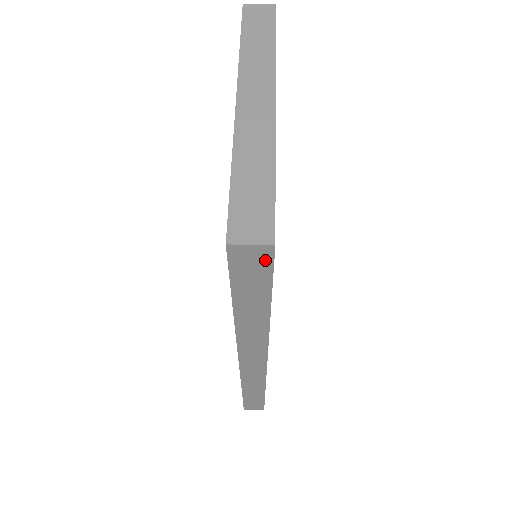
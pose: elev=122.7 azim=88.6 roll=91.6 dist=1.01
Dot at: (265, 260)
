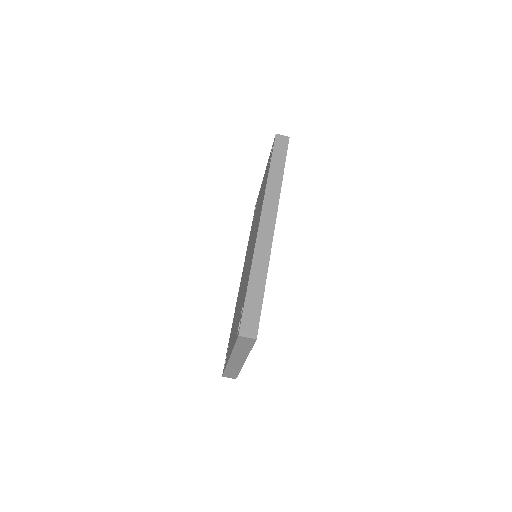
Dot at: occluded
